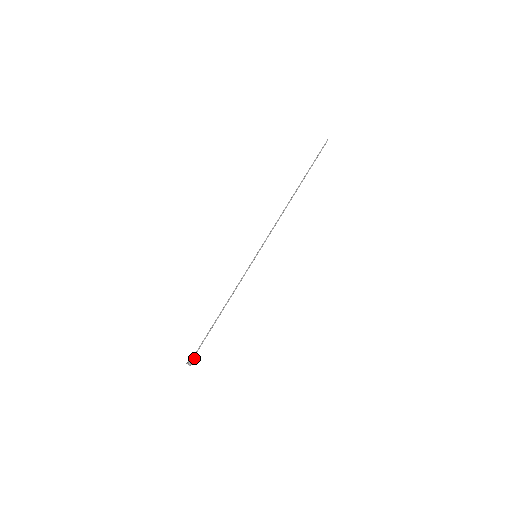
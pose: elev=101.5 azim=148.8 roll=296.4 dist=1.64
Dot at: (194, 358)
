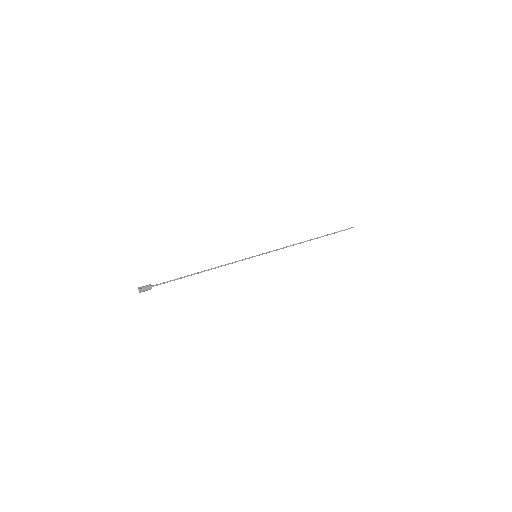
Dot at: (149, 288)
